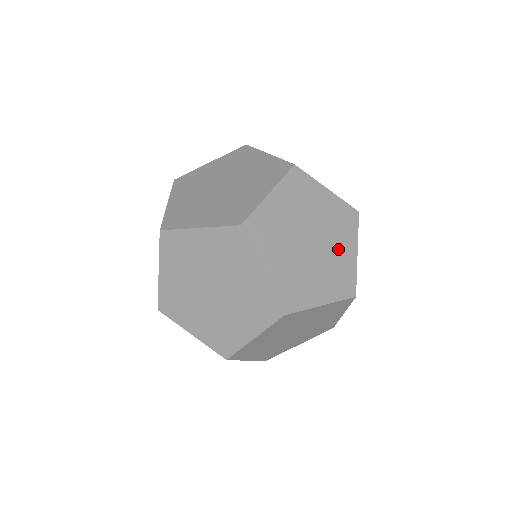
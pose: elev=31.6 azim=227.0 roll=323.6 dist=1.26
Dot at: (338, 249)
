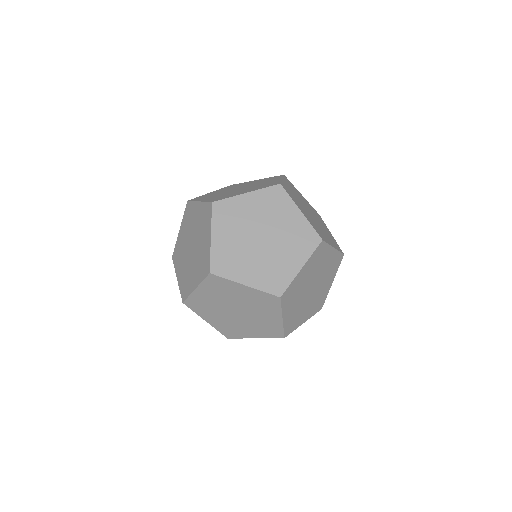
Dot at: occluded
